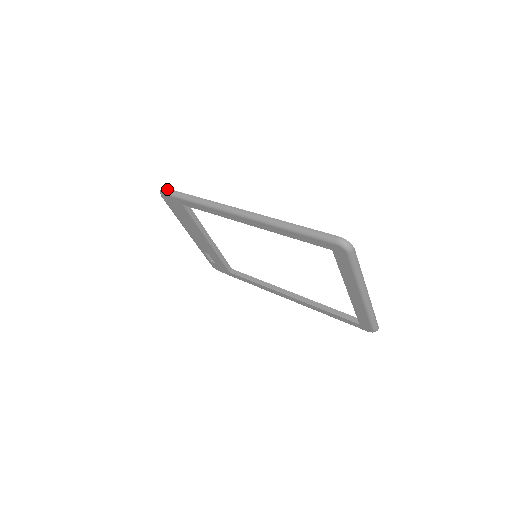
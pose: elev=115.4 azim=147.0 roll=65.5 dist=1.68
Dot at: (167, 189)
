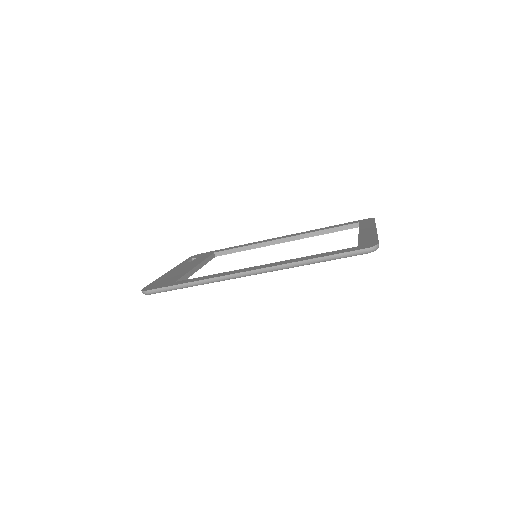
Dot at: (152, 291)
